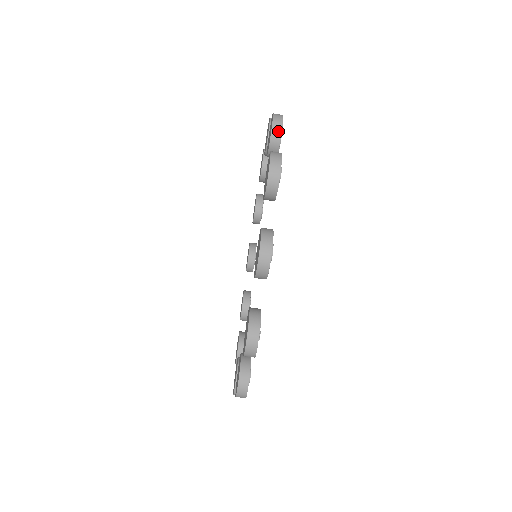
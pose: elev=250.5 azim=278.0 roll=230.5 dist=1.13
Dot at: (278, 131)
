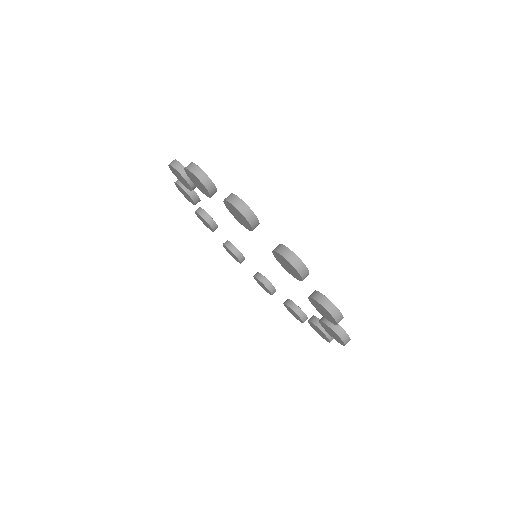
Dot at: occluded
